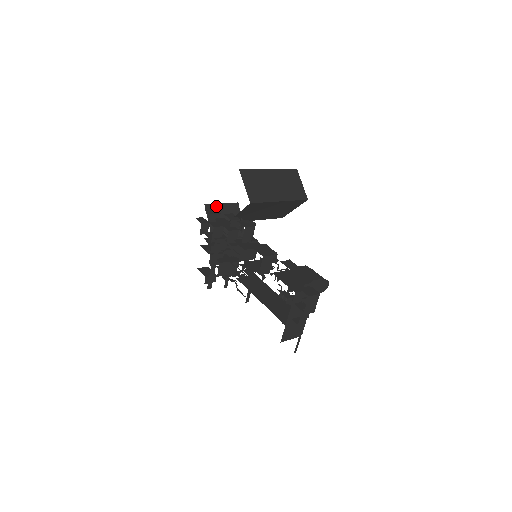
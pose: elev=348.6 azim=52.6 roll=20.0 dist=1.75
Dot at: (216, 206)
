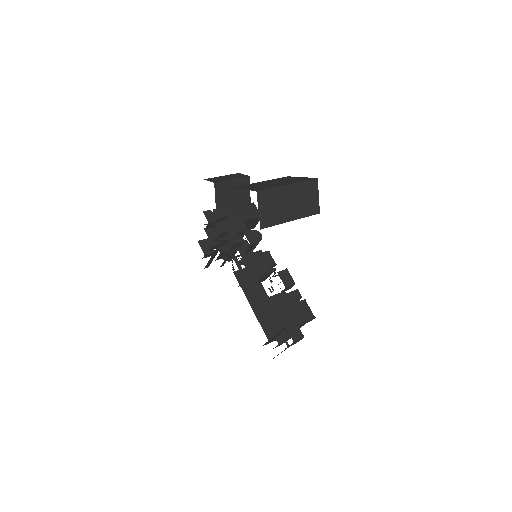
Dot at: (226, 183)
